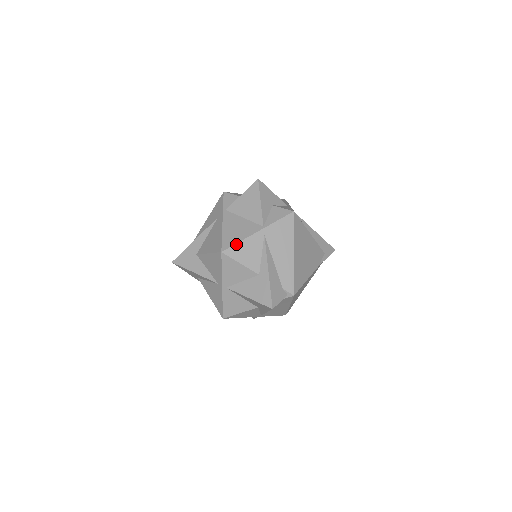
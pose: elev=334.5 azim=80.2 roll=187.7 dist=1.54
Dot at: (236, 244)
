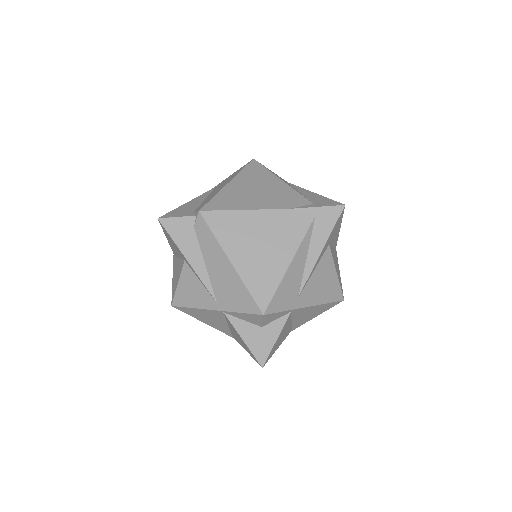
Dot at: occluded
